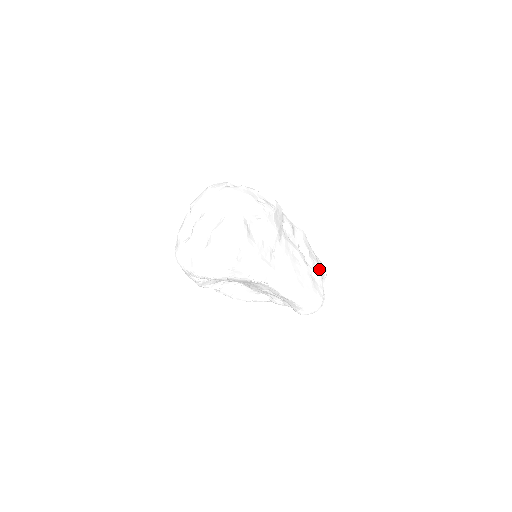
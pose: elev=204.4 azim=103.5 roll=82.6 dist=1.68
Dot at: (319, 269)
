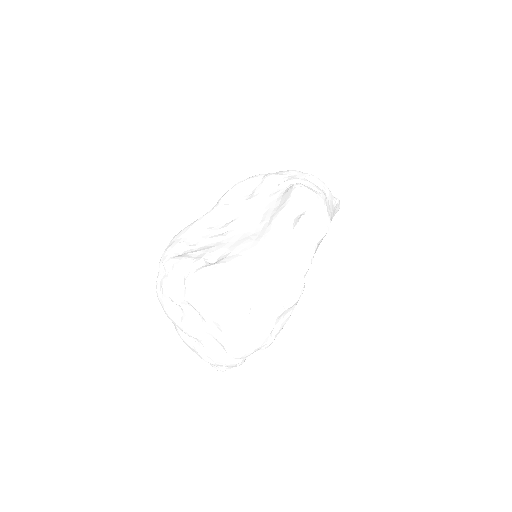
Dot at: occluded
